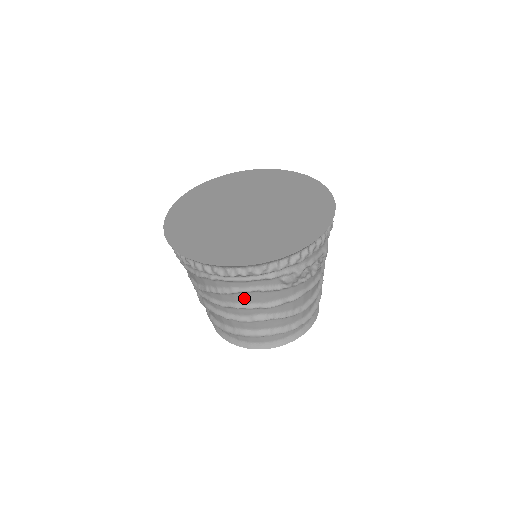
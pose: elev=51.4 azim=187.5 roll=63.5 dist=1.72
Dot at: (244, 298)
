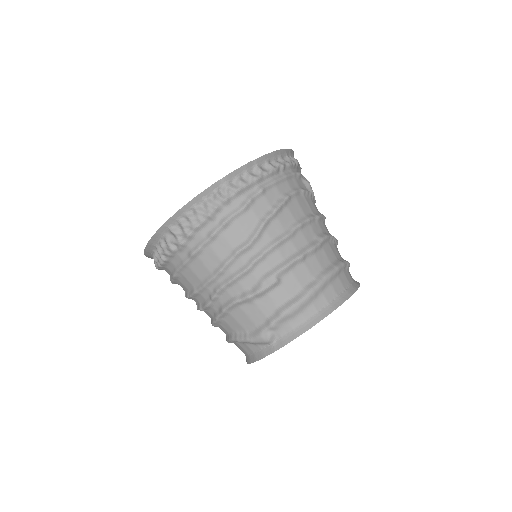
Dot at: (297, 209)
